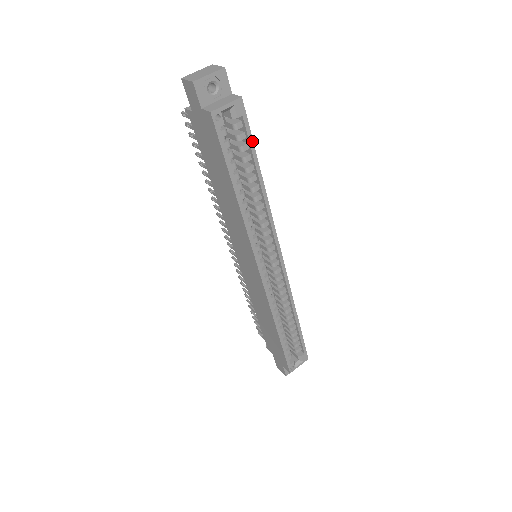
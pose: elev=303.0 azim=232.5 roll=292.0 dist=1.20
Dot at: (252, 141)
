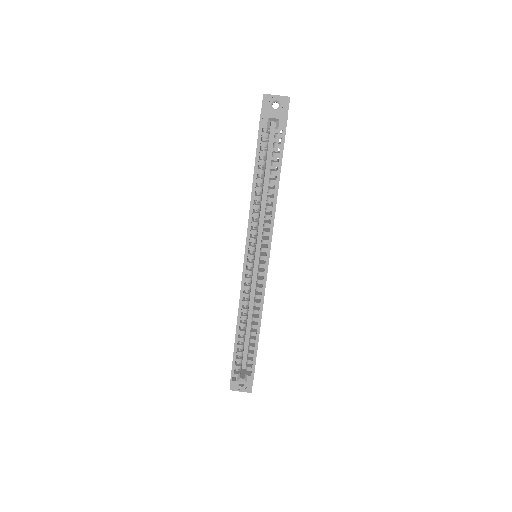
Dot at: (282, 152)
